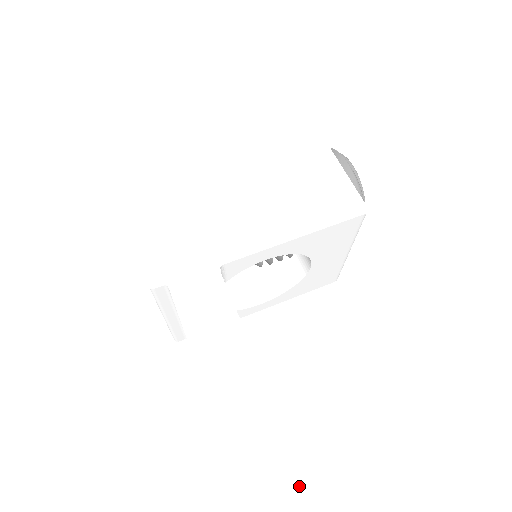
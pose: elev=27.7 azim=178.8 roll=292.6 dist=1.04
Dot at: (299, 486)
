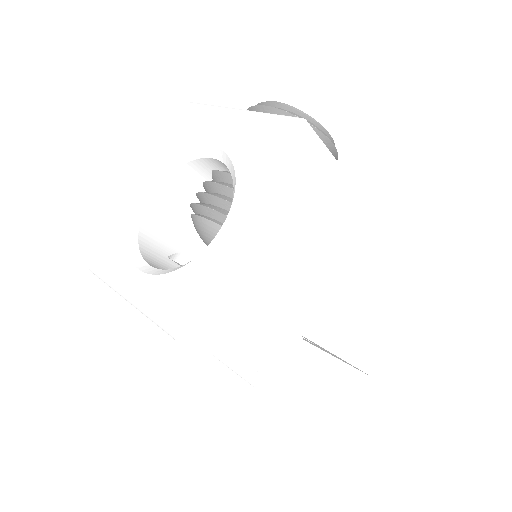
Dot at: (365, 379)
